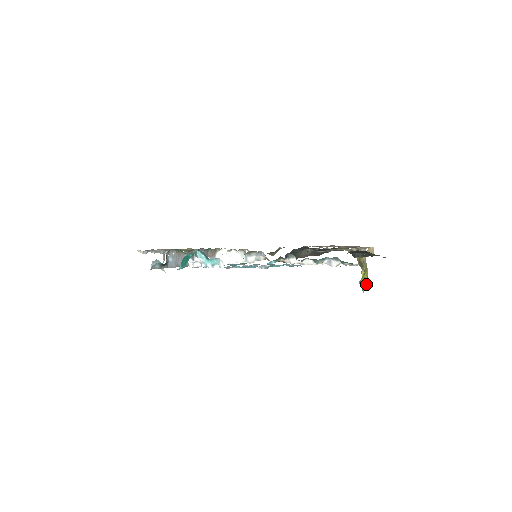
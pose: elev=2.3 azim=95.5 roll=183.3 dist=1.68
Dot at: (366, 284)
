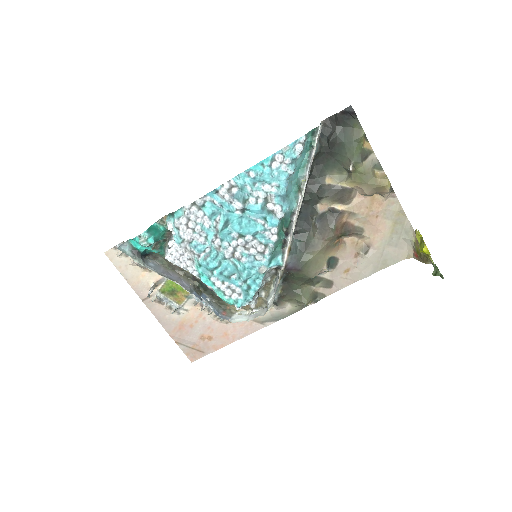
Dot at: (426, 247)
